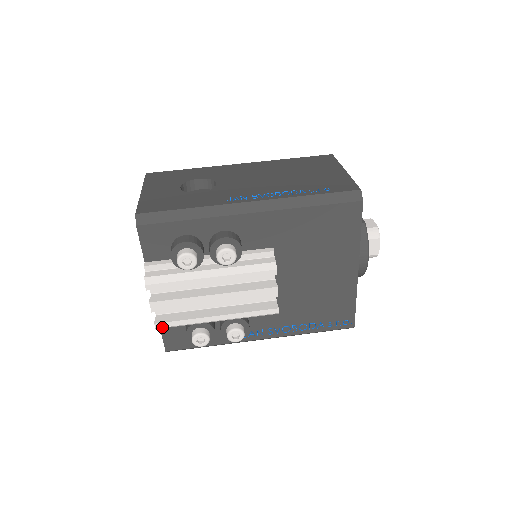
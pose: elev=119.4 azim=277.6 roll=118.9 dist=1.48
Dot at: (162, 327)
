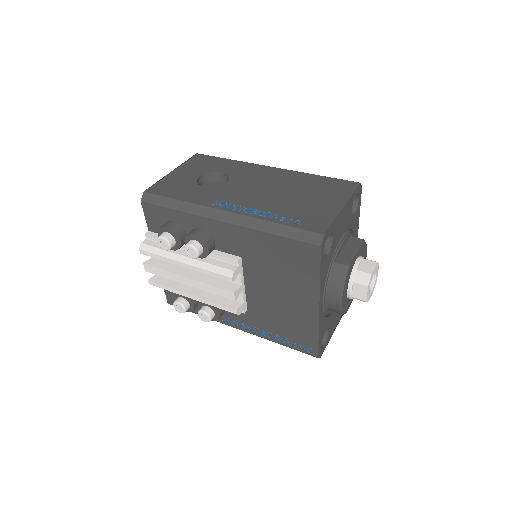
Dot at: (153, 285)
